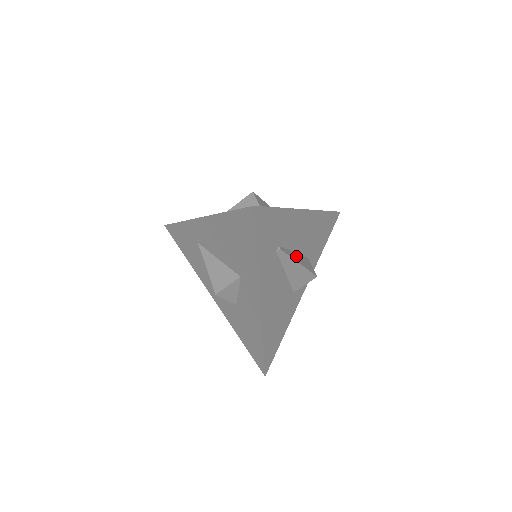
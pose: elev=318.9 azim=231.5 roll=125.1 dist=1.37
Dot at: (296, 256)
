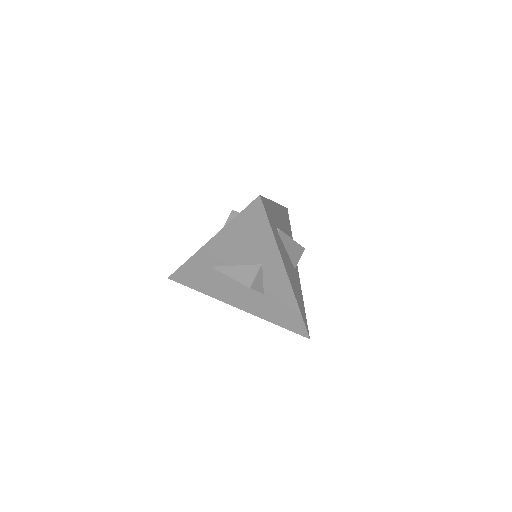
Dot at: occluded
